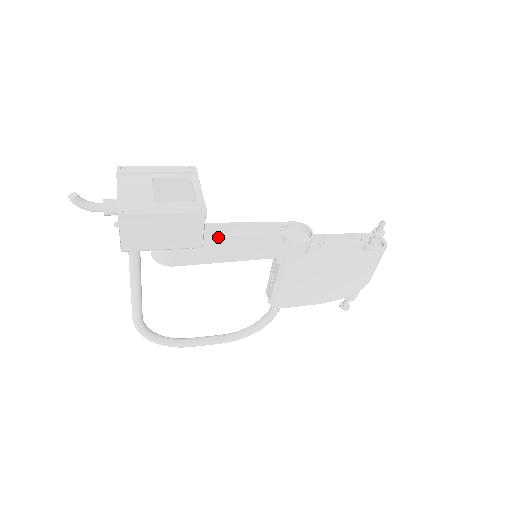
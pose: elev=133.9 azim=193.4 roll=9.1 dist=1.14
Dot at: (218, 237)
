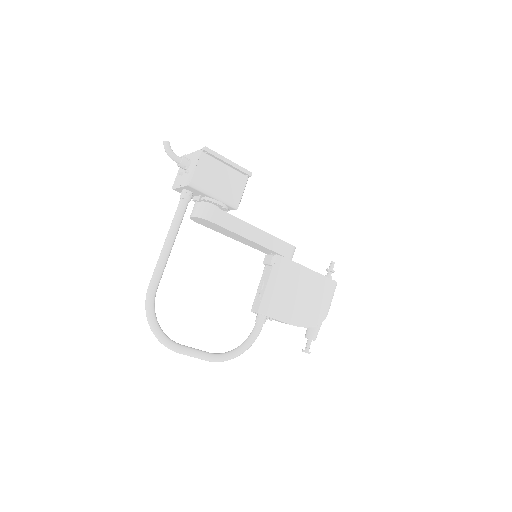
Dot at: occluded
